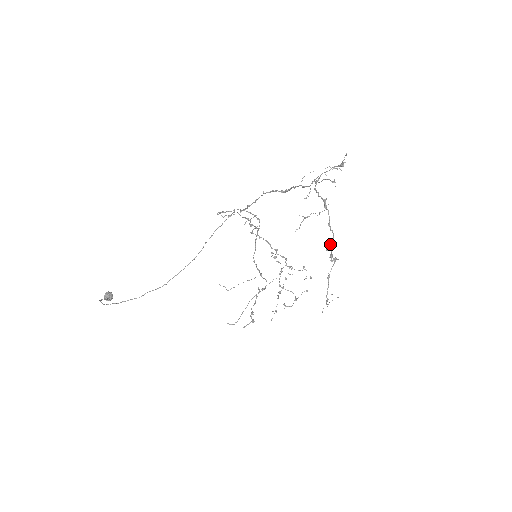
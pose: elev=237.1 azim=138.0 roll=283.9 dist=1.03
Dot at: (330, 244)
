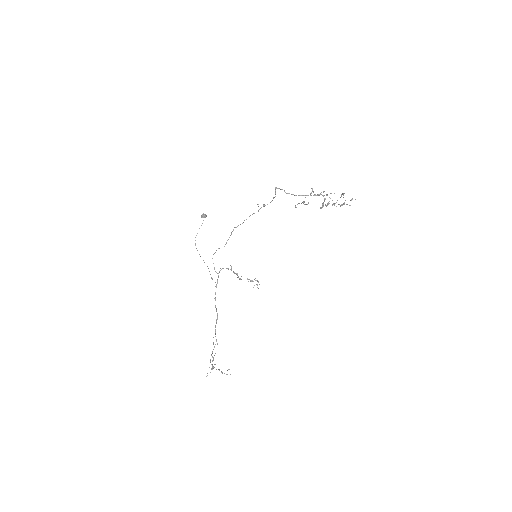
Dot at: (222, 373)
